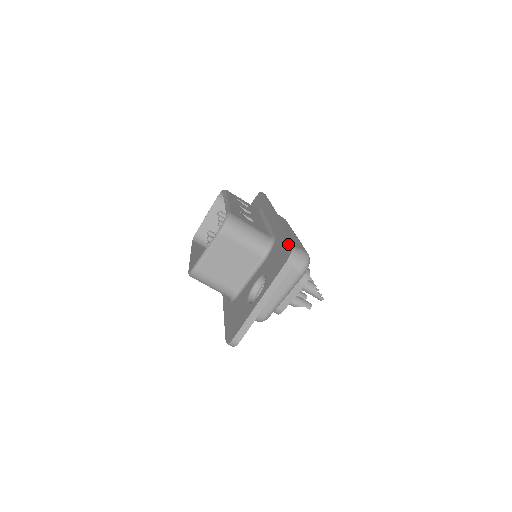
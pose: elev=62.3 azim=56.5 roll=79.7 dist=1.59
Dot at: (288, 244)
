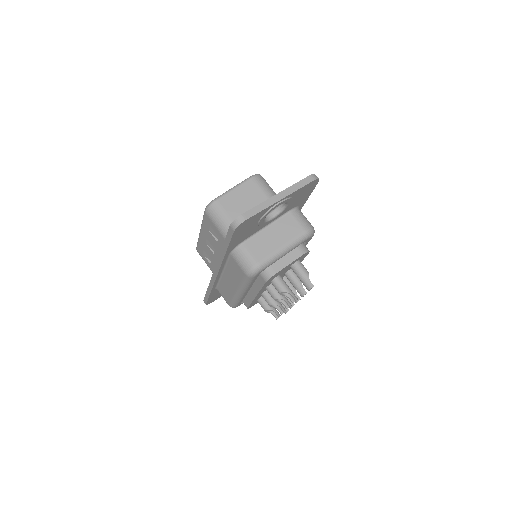
Dot at: occluded
